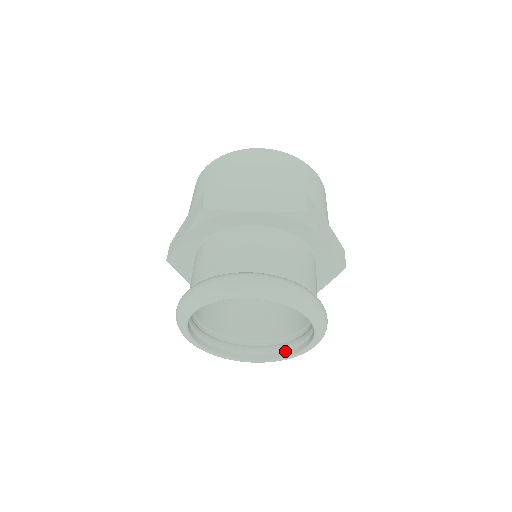
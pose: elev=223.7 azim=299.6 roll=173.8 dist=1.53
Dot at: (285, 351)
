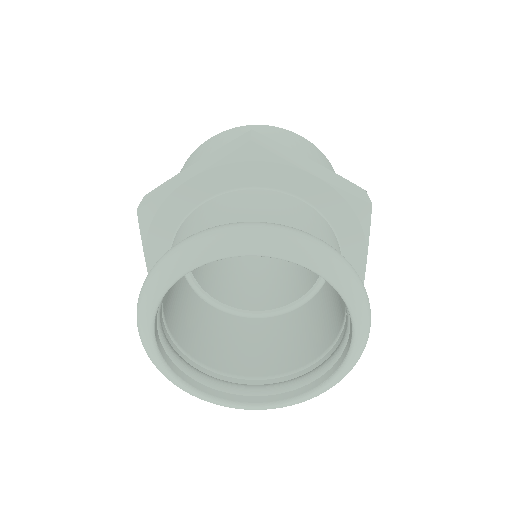
Dot at: (338, 359)
